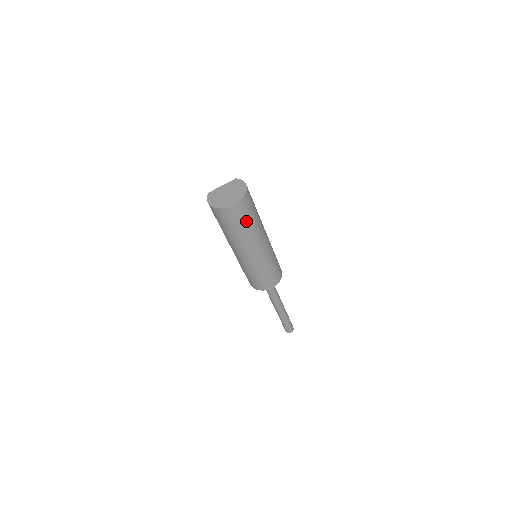
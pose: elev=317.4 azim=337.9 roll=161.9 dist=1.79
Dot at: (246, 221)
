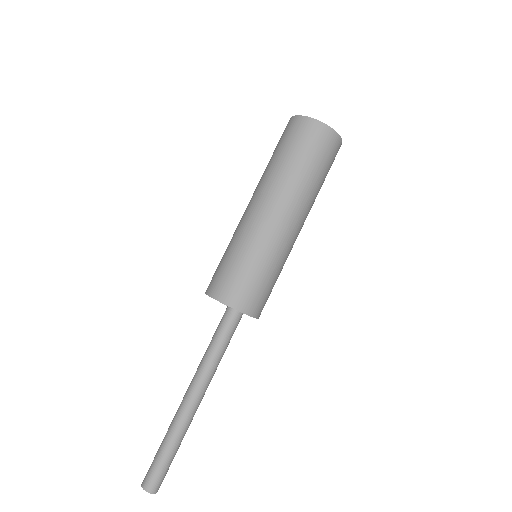
Dot at: (296, 153)
